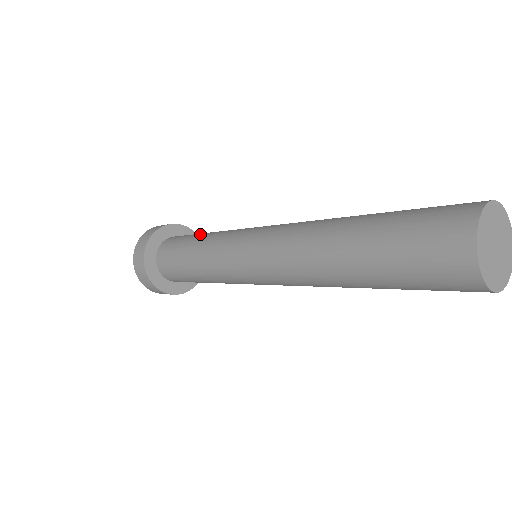
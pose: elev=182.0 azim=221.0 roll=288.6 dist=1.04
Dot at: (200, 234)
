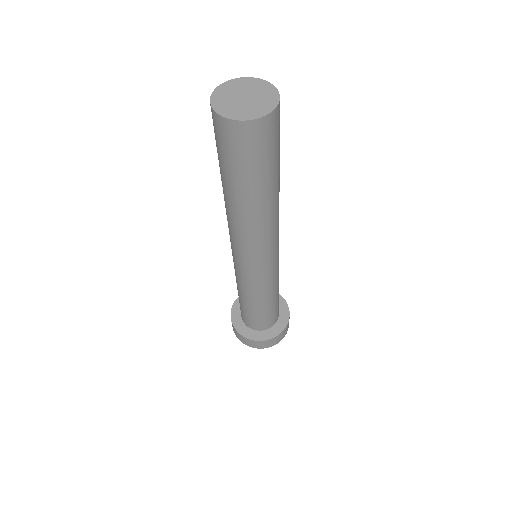
Dot at: occluded
